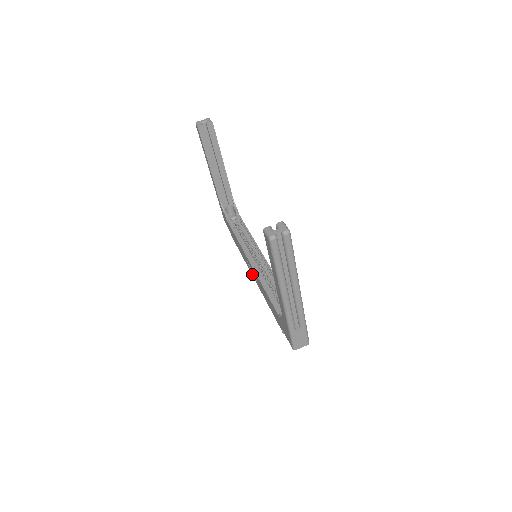
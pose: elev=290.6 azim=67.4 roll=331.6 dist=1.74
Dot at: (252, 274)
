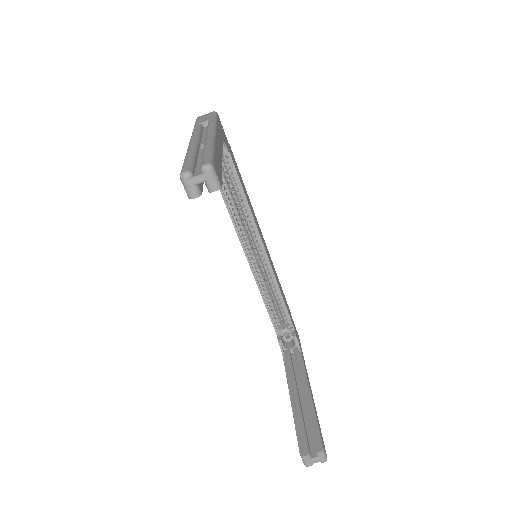
Dot at: occluded
